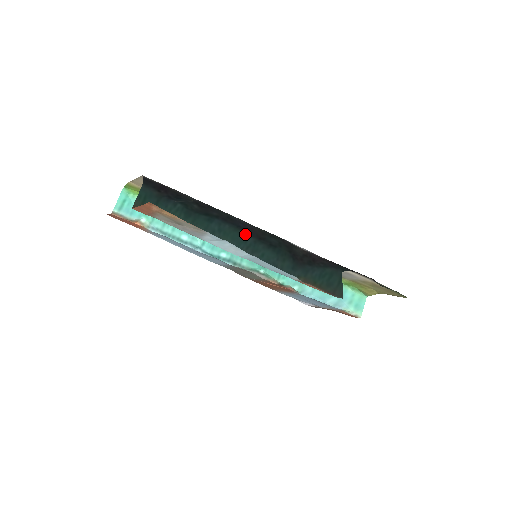
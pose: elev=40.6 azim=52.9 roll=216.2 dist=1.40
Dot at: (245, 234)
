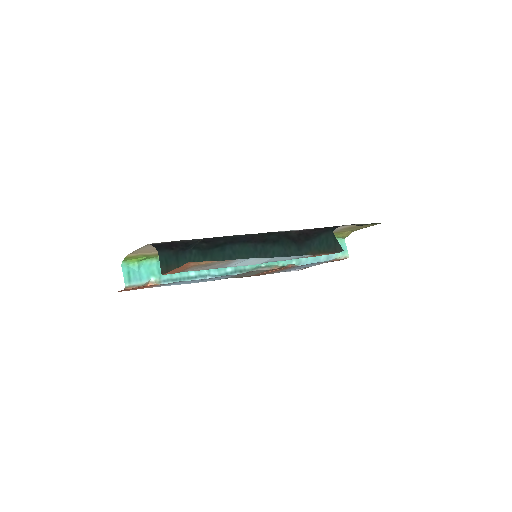
Dot at: (253, 244)
